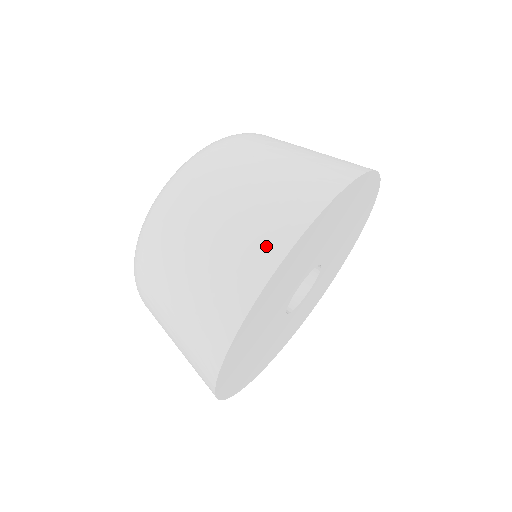
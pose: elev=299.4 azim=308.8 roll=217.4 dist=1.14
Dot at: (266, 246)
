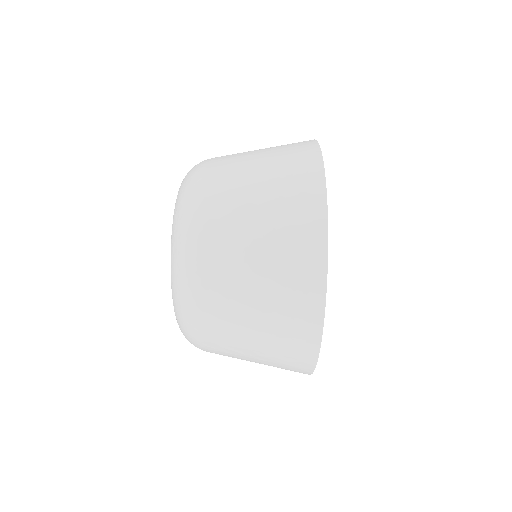
Dot at: (301, 349)
